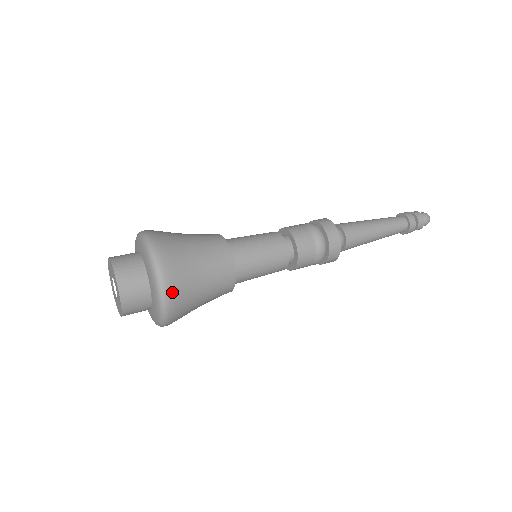
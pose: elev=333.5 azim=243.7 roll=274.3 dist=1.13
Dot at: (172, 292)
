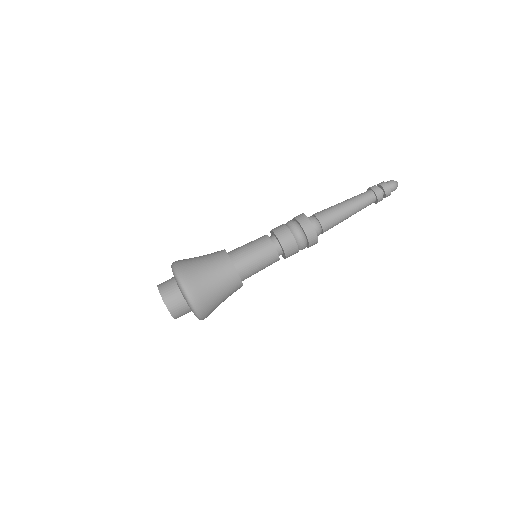
Dot at: (206, 316)
